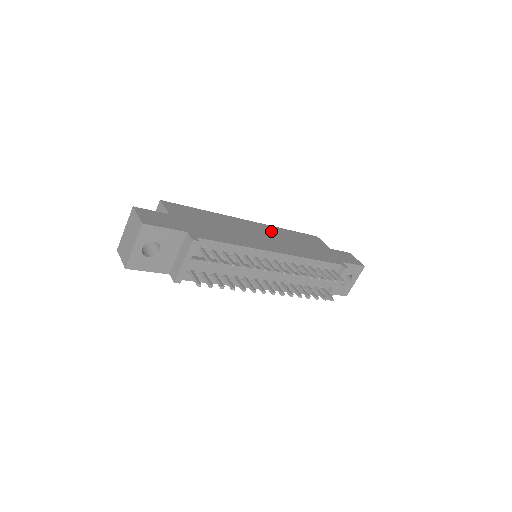
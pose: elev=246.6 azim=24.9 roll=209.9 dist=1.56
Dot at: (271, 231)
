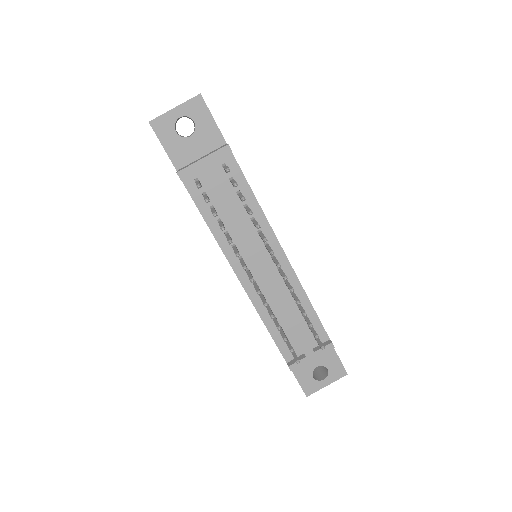
Dot at: occluded
